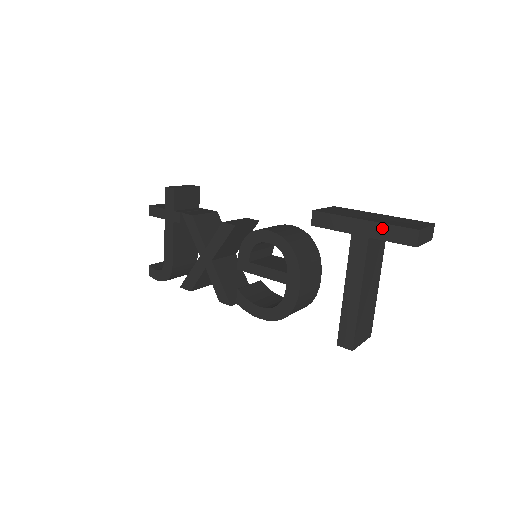
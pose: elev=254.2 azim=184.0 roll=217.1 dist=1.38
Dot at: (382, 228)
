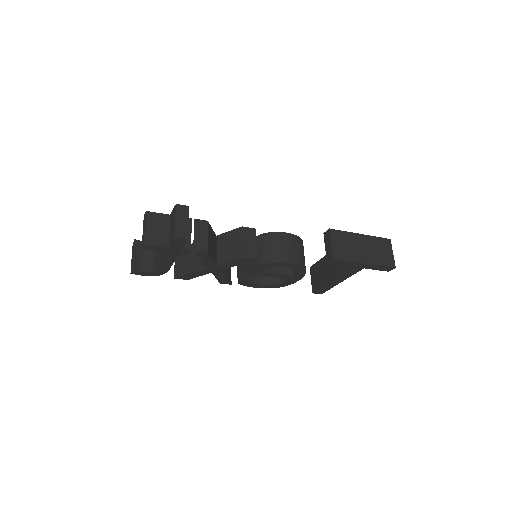
Dot at: (375, 267)
